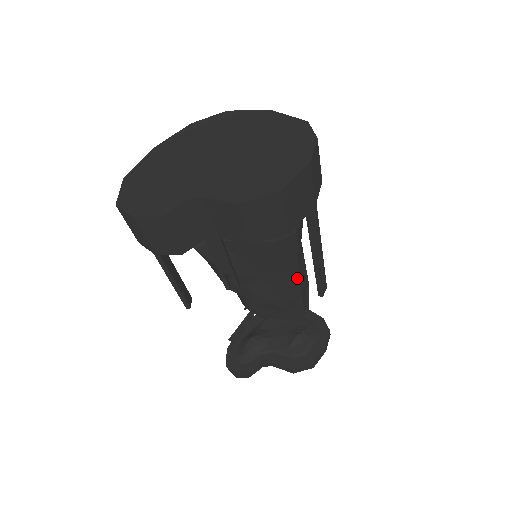
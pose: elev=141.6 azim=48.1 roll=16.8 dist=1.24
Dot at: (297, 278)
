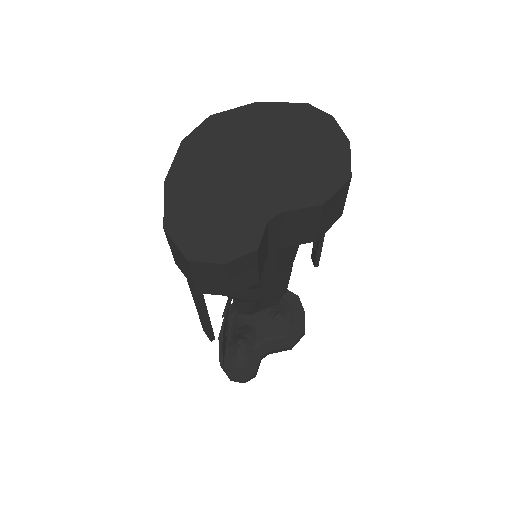
Dot at: occluded
